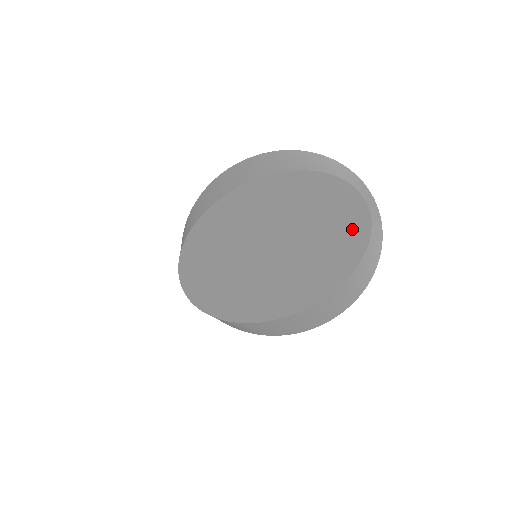
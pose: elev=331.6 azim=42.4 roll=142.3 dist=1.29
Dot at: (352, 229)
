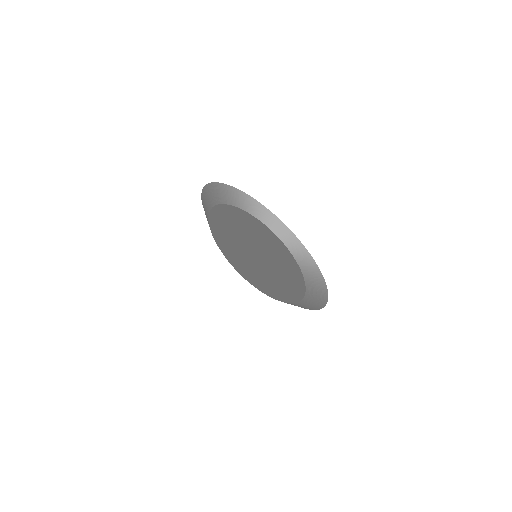
Dot at: (281, 250)
